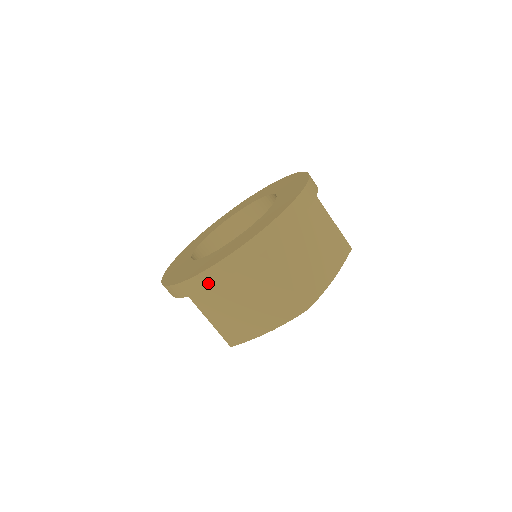
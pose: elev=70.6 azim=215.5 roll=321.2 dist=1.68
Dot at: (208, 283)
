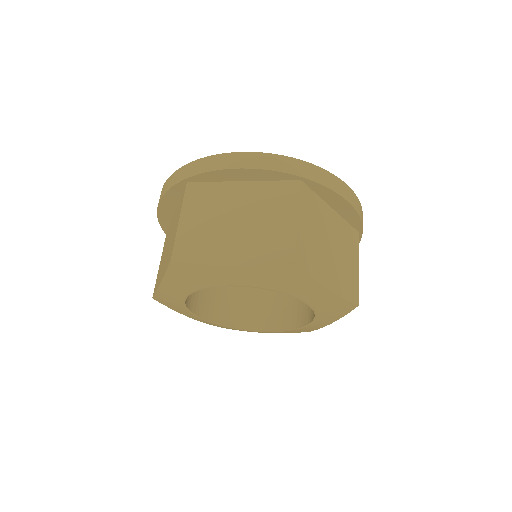
Dot at: (227, 165)
